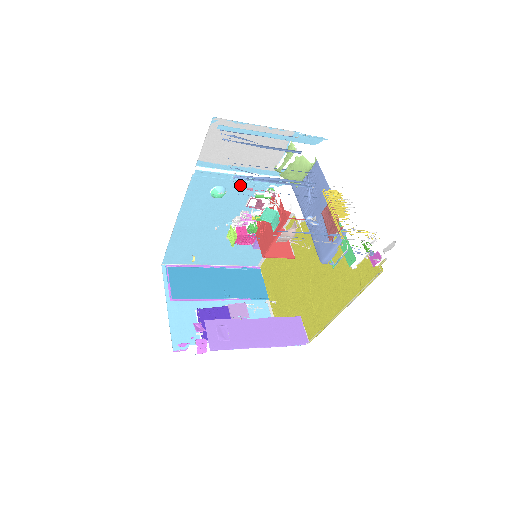
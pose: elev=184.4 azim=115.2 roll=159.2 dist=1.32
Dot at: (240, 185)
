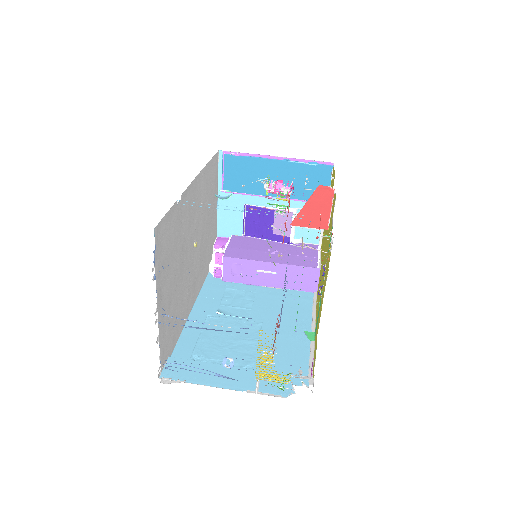
Dot at: occluded
